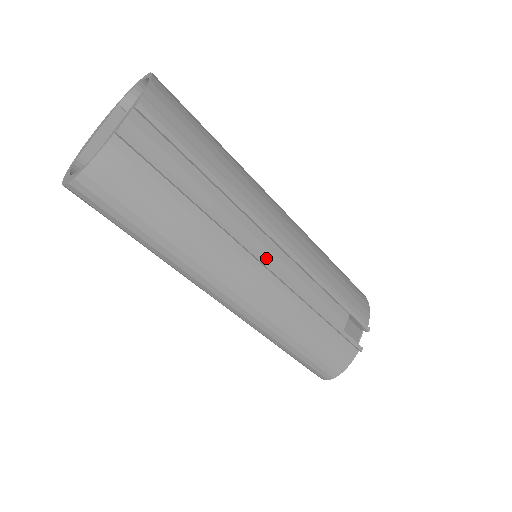
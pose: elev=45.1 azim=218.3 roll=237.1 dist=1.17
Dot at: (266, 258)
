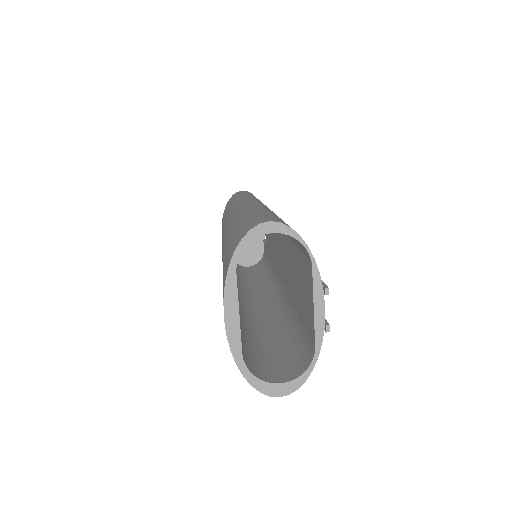
Dot at: occluded
